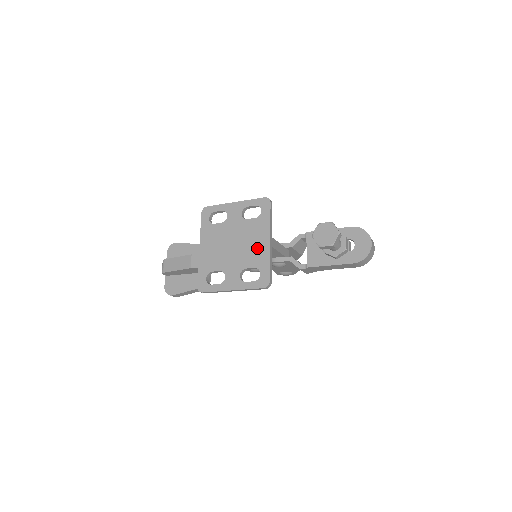
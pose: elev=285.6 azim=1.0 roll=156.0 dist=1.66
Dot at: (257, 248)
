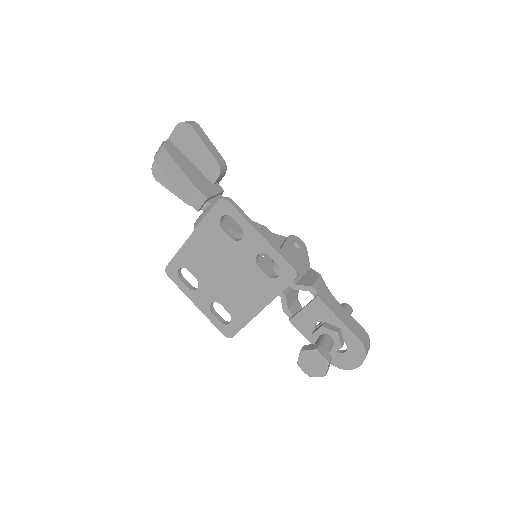
Dot at: (245, 302)
